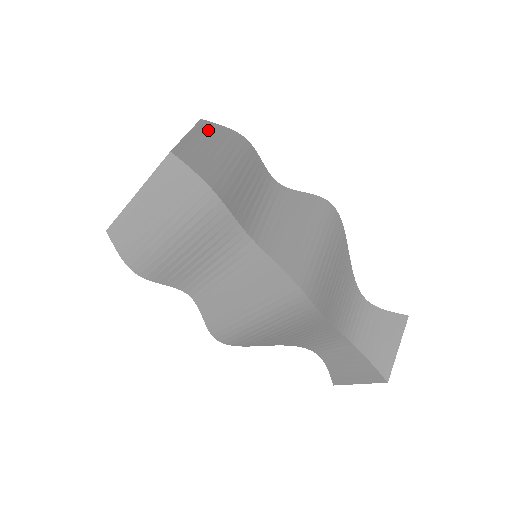
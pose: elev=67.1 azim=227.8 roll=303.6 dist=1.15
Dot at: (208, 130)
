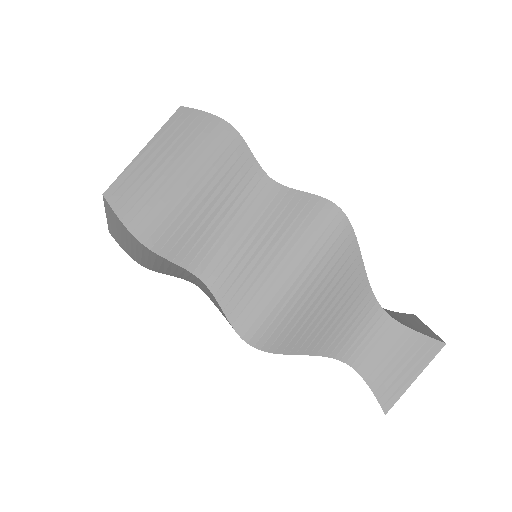
Dot at: occluded
